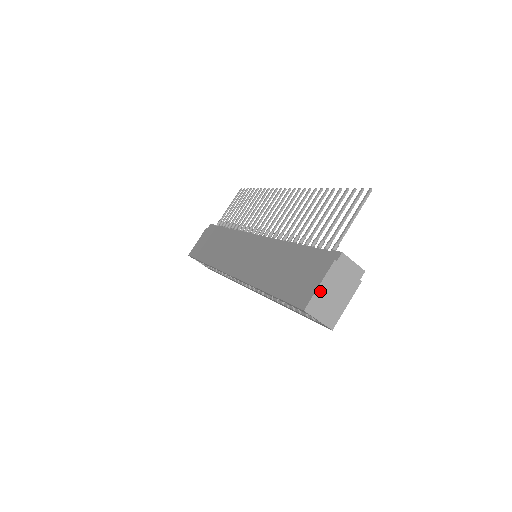
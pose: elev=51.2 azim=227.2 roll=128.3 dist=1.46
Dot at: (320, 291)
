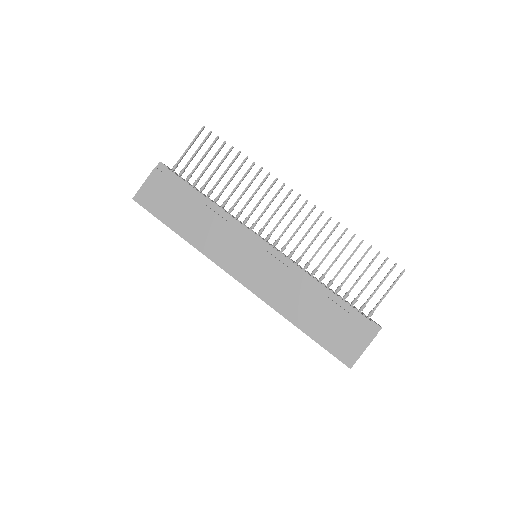
Dot at: (361, 354)
